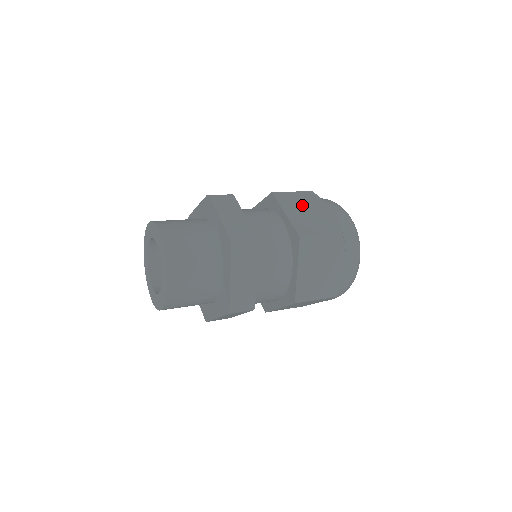
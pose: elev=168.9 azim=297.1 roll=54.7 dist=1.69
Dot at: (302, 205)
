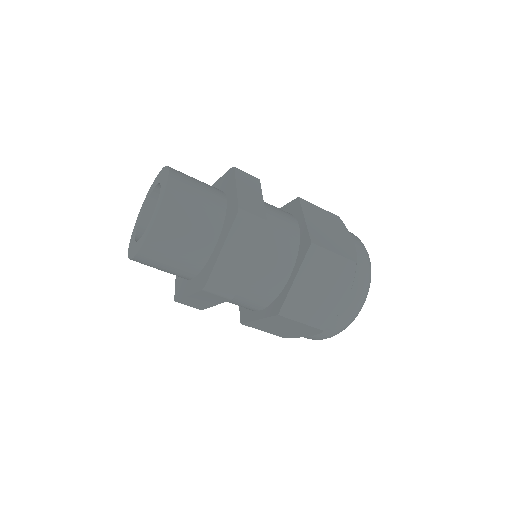
Dot at: occluded
